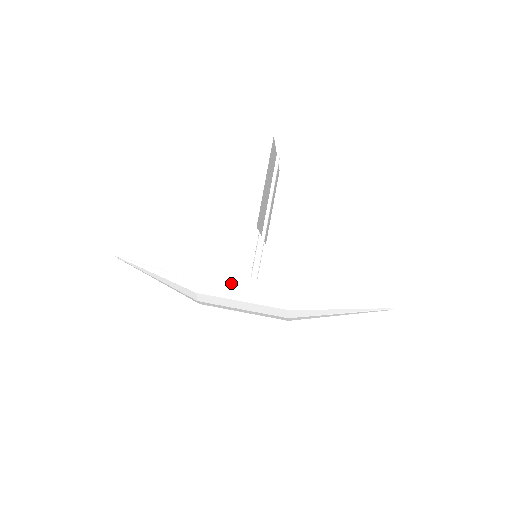
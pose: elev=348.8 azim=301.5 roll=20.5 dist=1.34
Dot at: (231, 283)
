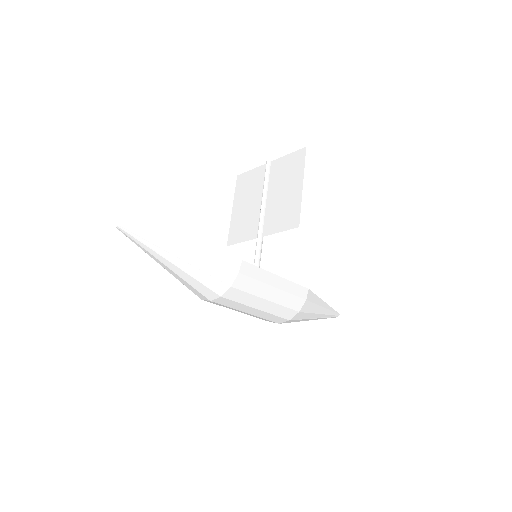
Dot at: (267, 280)
